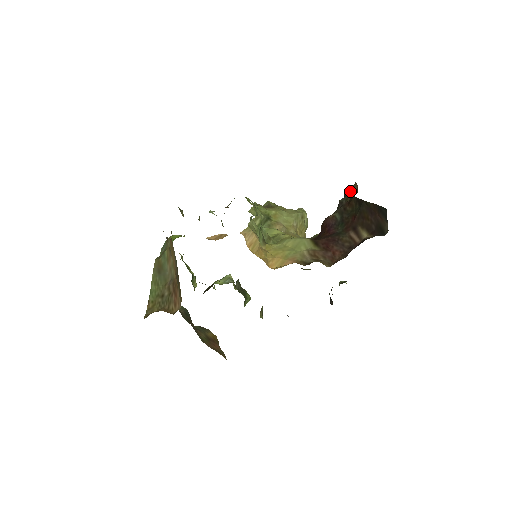
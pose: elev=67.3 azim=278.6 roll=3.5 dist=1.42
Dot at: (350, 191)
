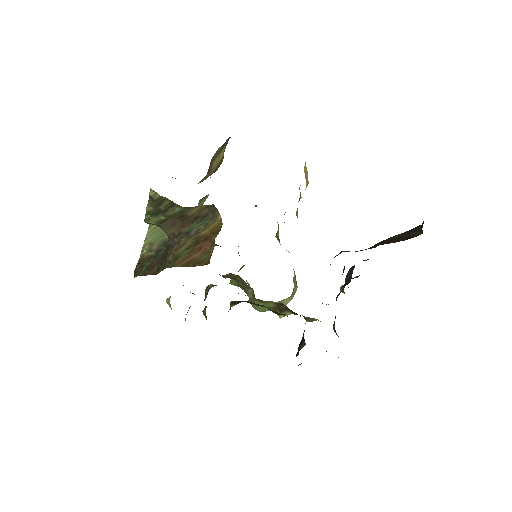
Dot at: occluded
